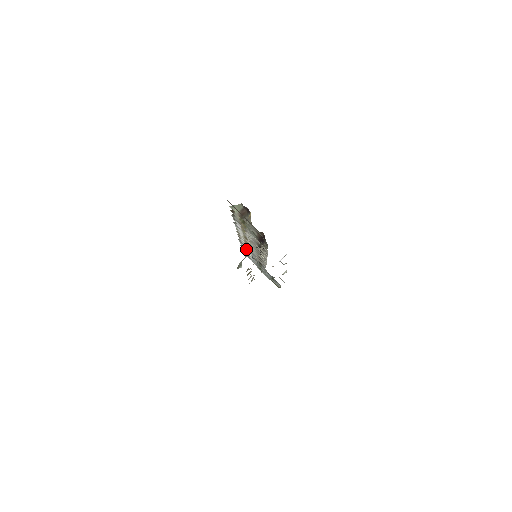
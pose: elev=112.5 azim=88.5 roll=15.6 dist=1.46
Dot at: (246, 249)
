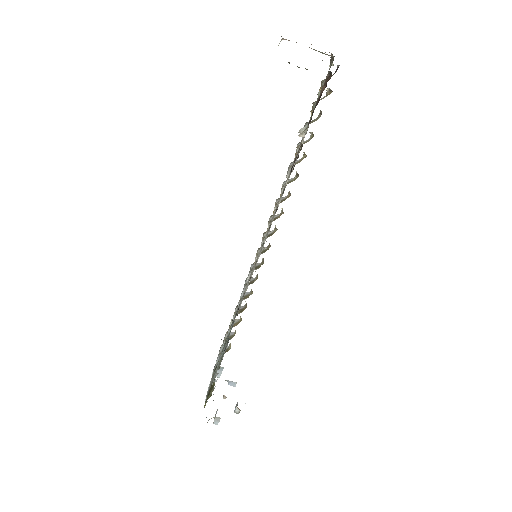
Dot at: (243, 289)
